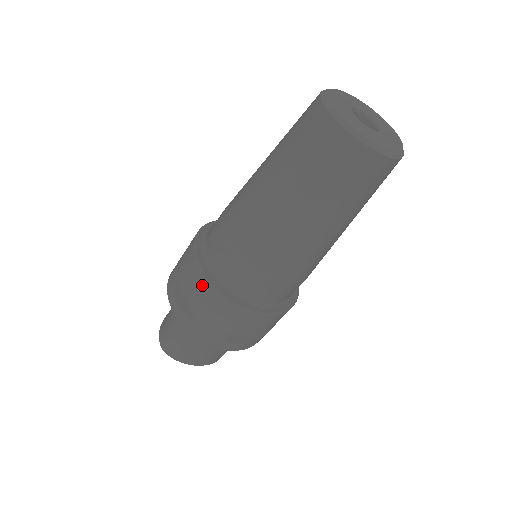
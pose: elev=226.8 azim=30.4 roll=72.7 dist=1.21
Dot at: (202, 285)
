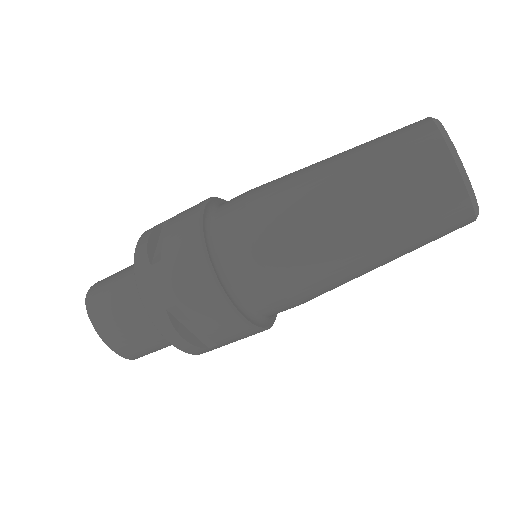
Dot at: (190, 232)
